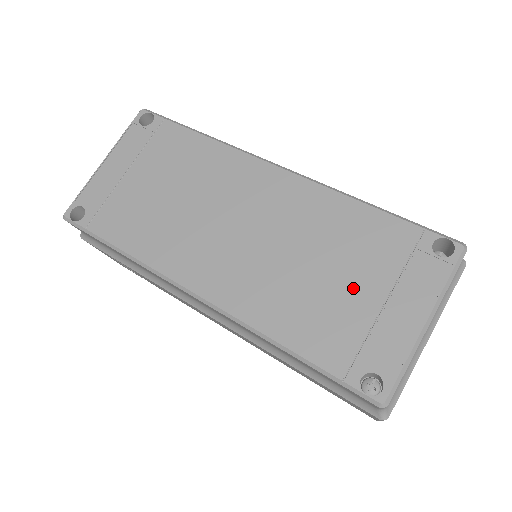
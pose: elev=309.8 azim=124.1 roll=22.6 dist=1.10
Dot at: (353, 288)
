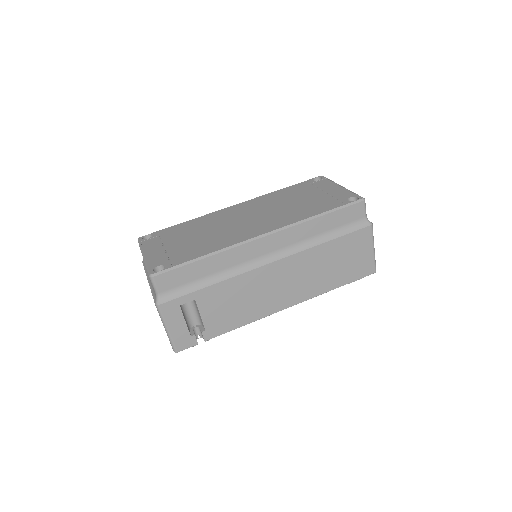
Dot at: (310, 197)
